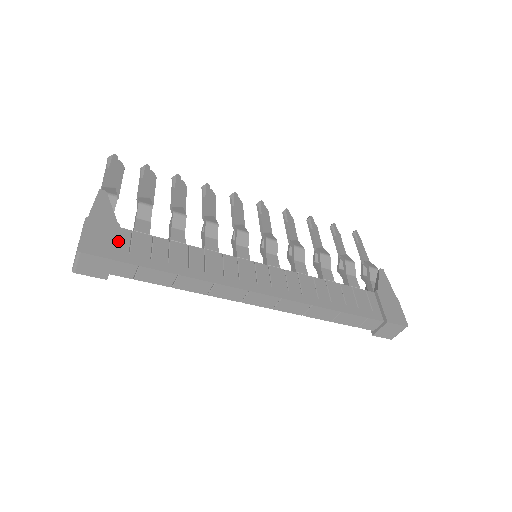
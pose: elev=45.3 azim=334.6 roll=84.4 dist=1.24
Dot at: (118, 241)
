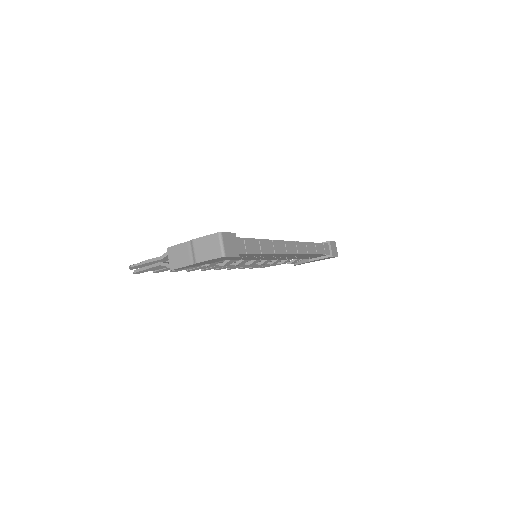
Dot at: occluded
